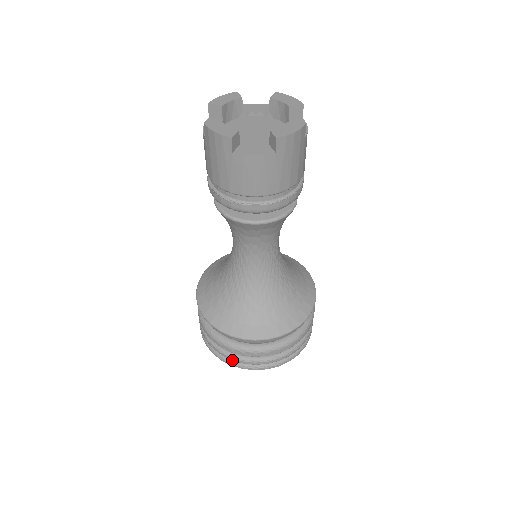
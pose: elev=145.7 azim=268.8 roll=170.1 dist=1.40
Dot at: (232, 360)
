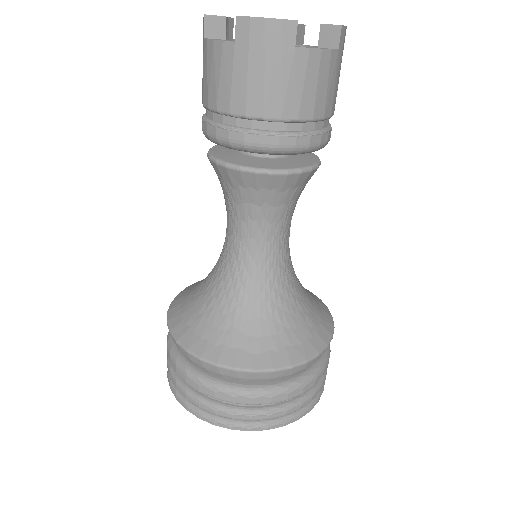
Dot at: (269, 419)
